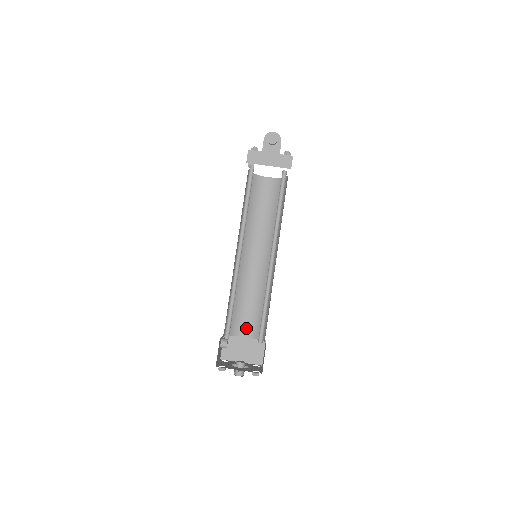
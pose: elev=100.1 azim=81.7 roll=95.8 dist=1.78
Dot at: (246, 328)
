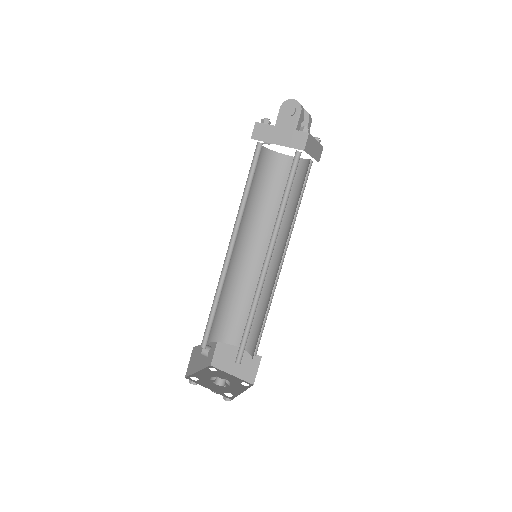
Dot at: occluded
